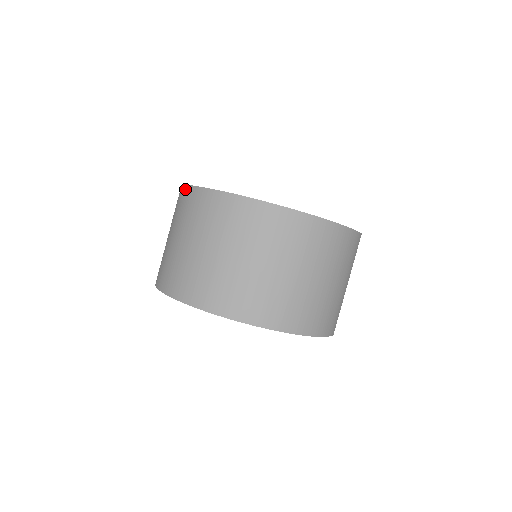
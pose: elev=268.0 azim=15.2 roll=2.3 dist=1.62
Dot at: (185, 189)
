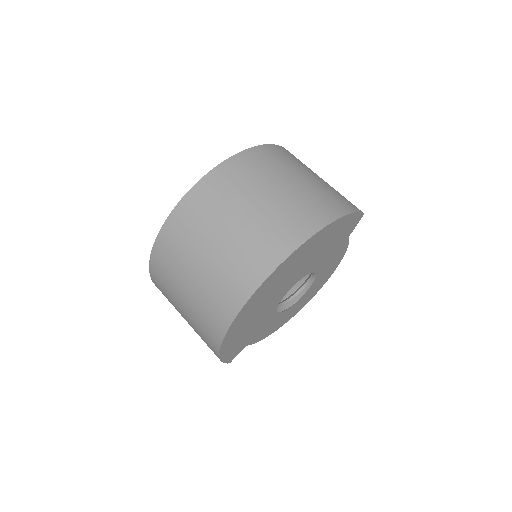
Dot at: (151, 268)
